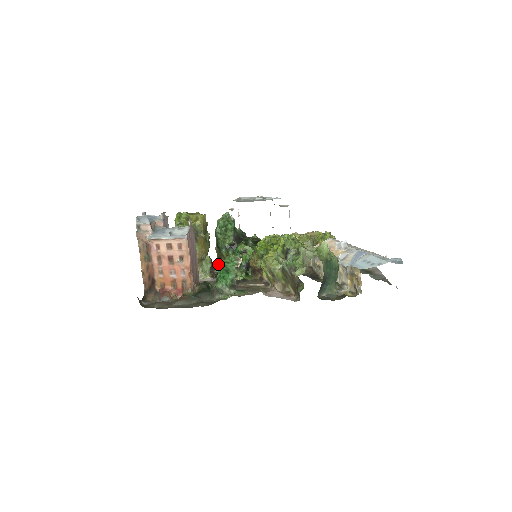
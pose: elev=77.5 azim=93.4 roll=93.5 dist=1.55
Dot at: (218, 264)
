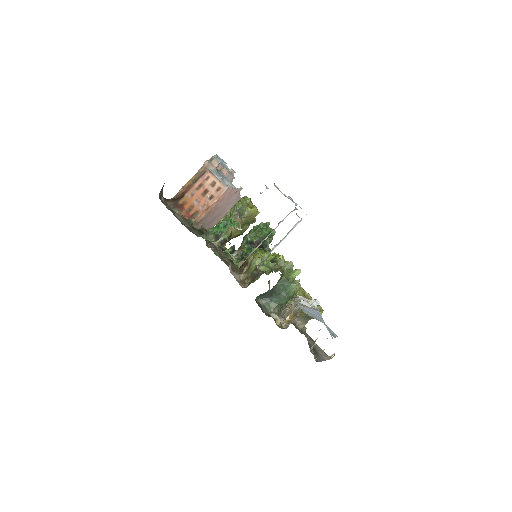
Dot at: occluded
